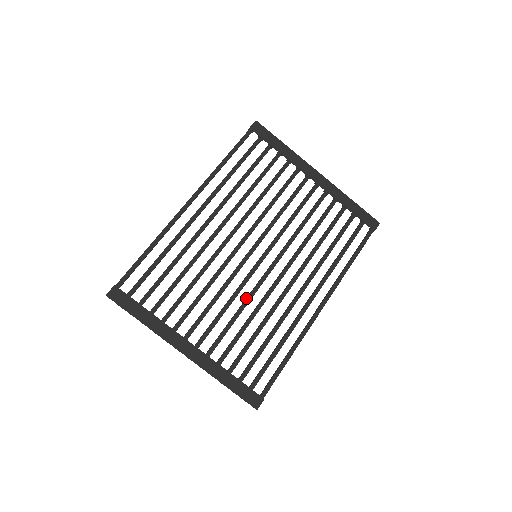
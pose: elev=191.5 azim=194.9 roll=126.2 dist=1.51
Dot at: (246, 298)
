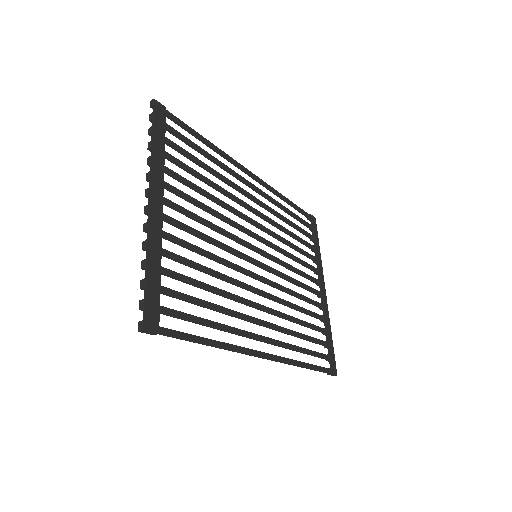
Dot at: occluded
